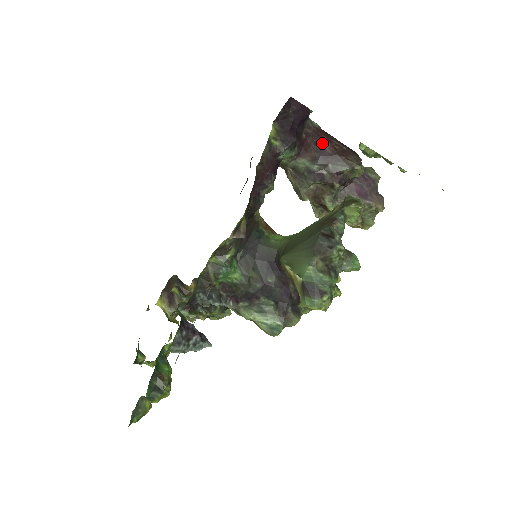
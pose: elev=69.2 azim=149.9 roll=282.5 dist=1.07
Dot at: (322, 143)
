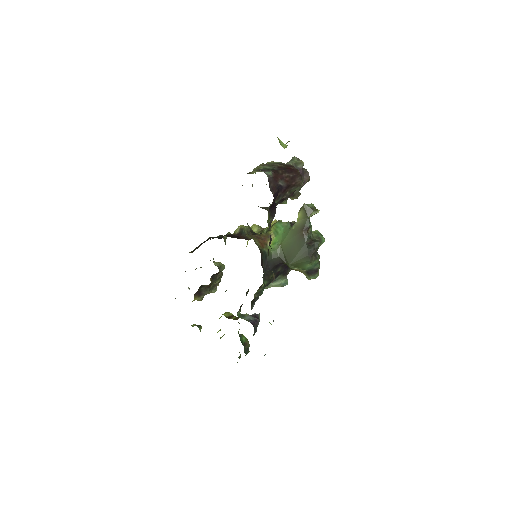
Dot at: (280, 184)
